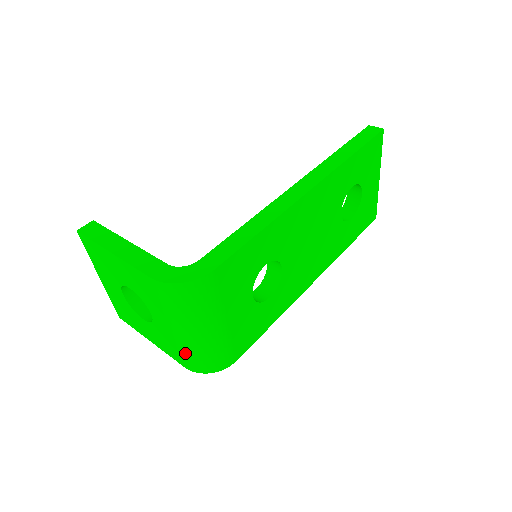
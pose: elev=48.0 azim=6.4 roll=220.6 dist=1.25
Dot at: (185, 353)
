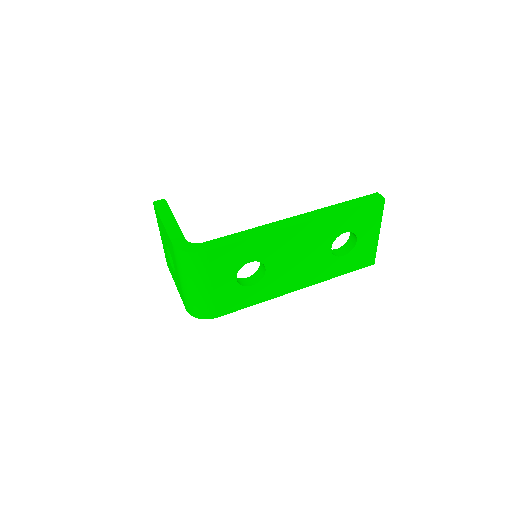
Dot at: (185, 298)
